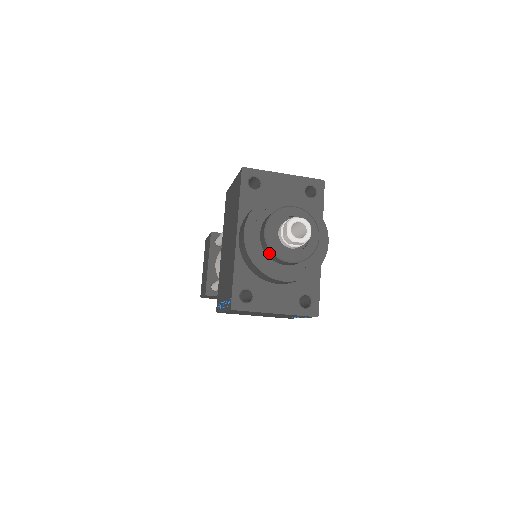
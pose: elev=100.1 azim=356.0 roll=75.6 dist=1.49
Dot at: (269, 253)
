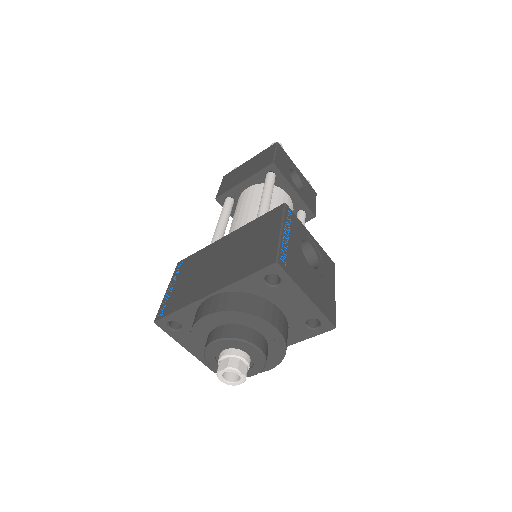
Dot at: occluded
